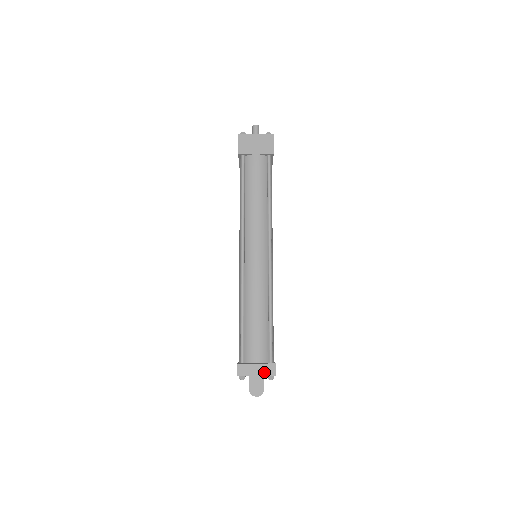
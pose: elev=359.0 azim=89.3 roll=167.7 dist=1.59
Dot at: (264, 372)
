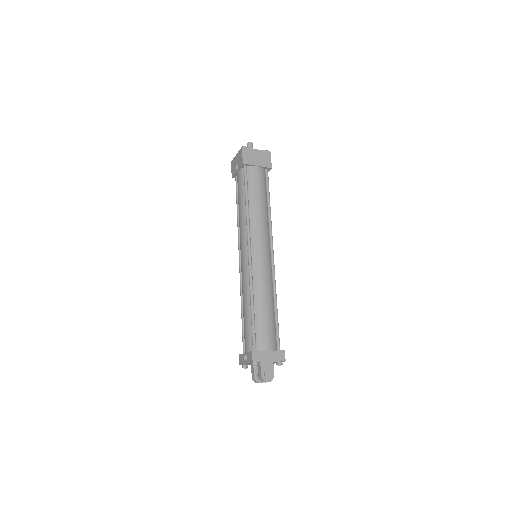
Dot at: (275, 358)
